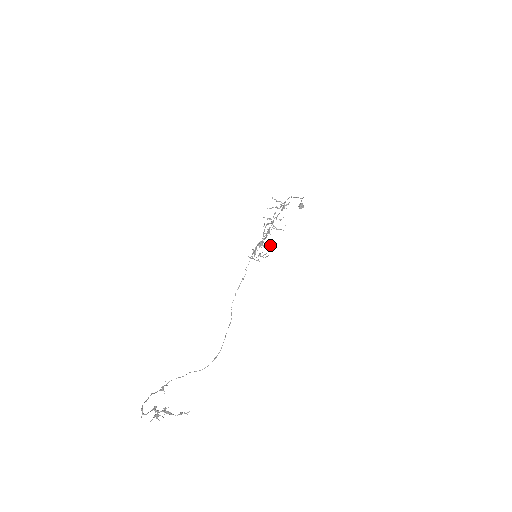
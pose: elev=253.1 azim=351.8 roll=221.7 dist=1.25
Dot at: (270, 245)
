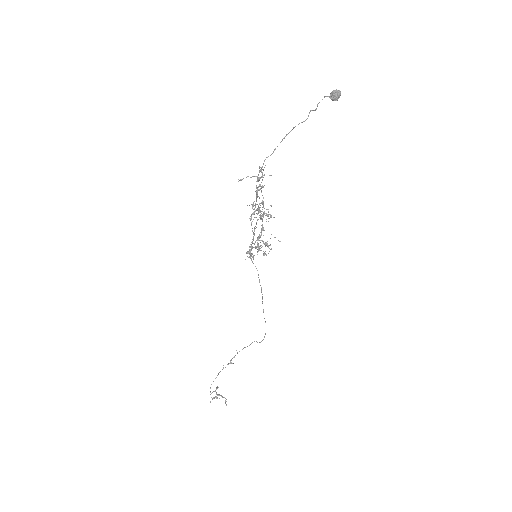
Dot at: occluded
